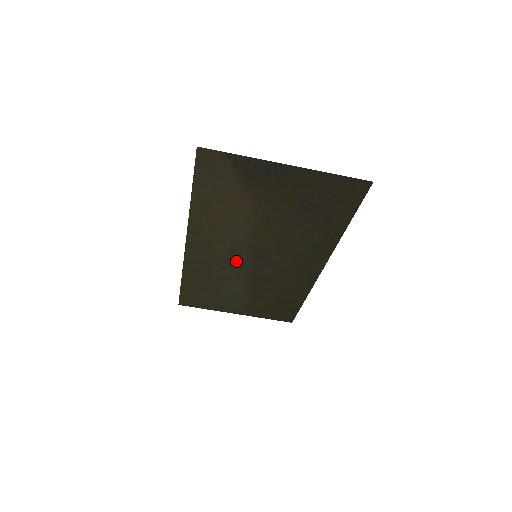
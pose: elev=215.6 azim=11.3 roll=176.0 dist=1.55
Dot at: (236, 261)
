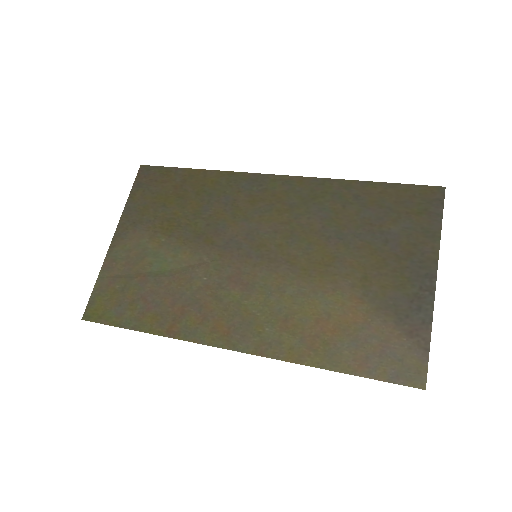
Dot at: (231, 276)
